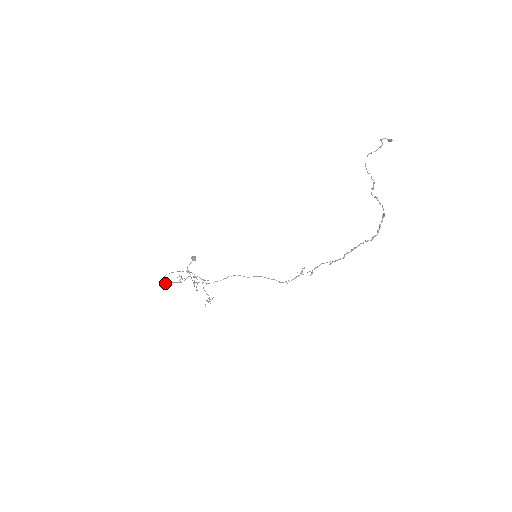
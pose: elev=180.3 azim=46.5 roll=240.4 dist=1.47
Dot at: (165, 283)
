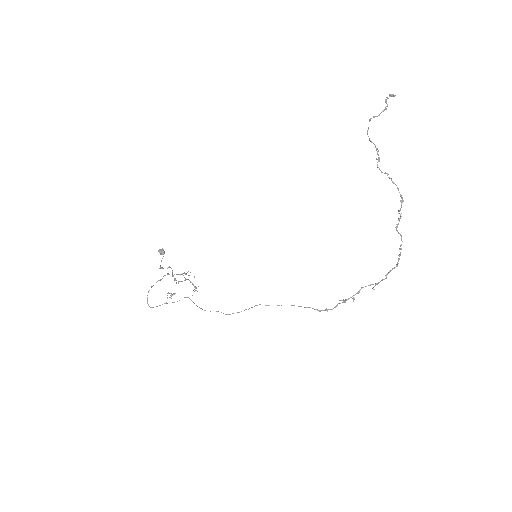
Dot at: occluded
